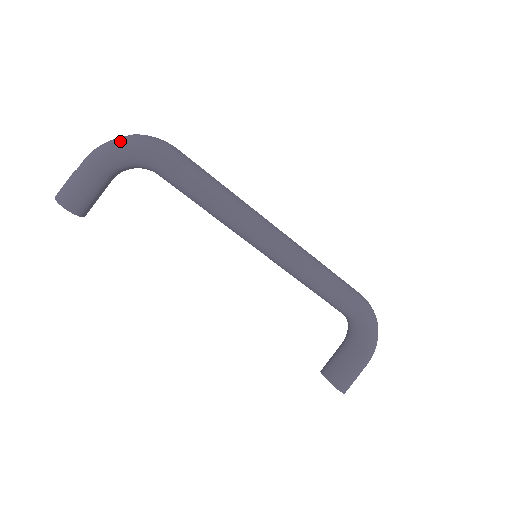
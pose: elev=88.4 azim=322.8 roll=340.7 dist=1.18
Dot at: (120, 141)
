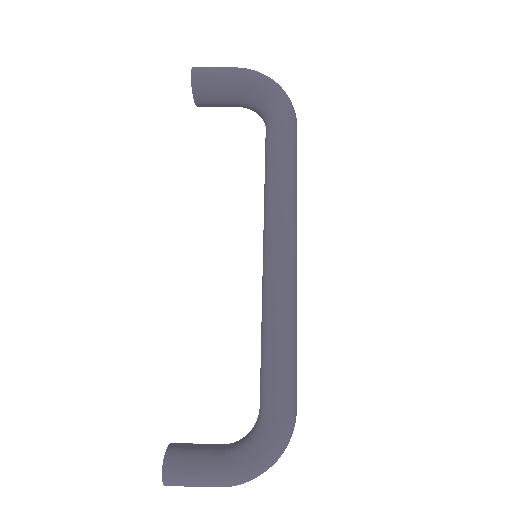
Dot at: (270, 78)
